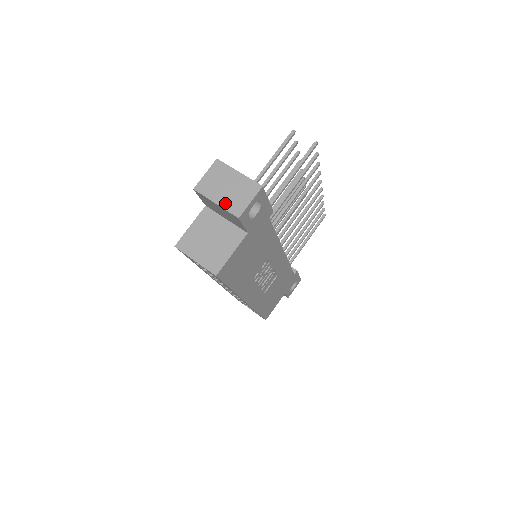
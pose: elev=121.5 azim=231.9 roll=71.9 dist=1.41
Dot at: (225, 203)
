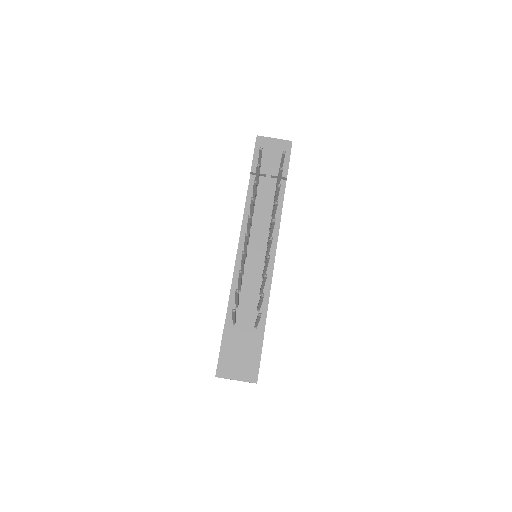
Dot at: occluded
